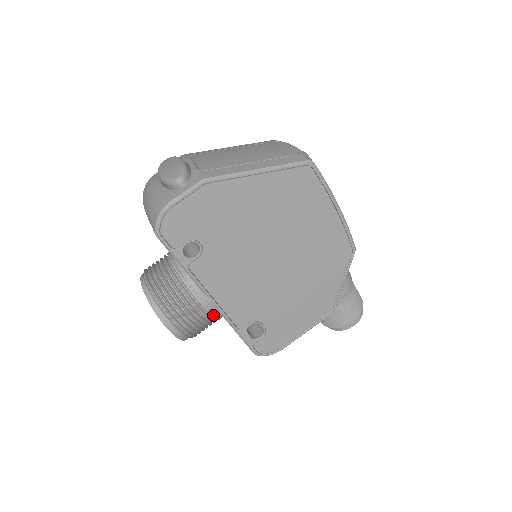
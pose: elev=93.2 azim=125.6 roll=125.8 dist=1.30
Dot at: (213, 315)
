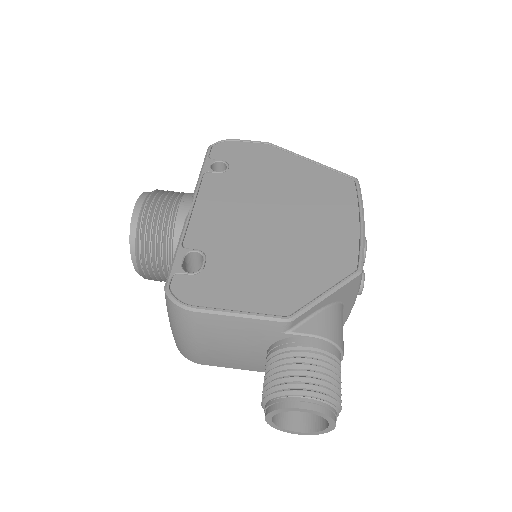
Dot at: (178, 220)
